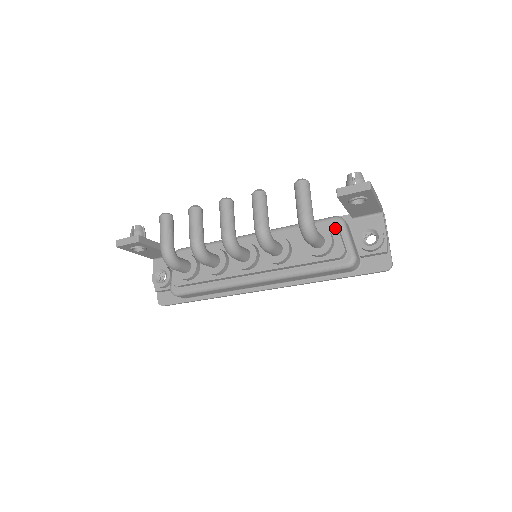
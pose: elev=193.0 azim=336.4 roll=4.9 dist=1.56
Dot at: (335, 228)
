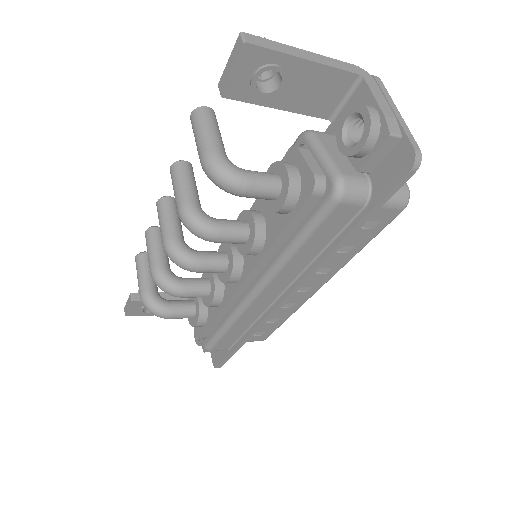
Dot at: (295, 151)
